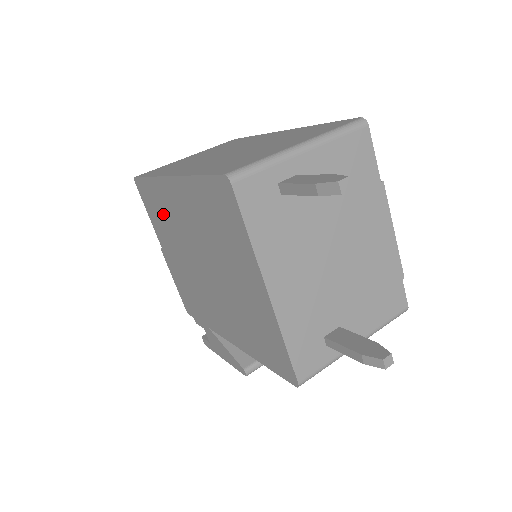
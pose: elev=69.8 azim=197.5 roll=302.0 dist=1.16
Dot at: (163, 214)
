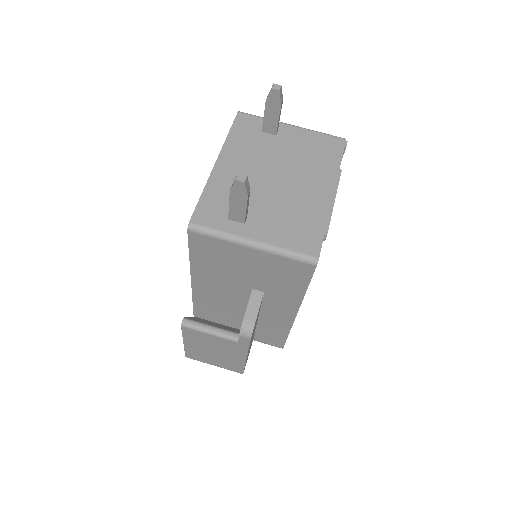
Dot at: occluded
